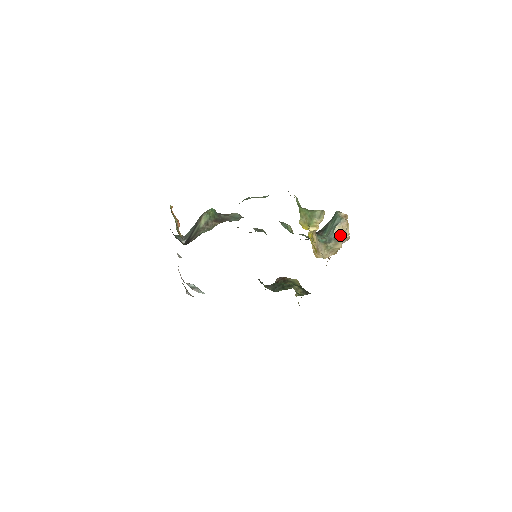
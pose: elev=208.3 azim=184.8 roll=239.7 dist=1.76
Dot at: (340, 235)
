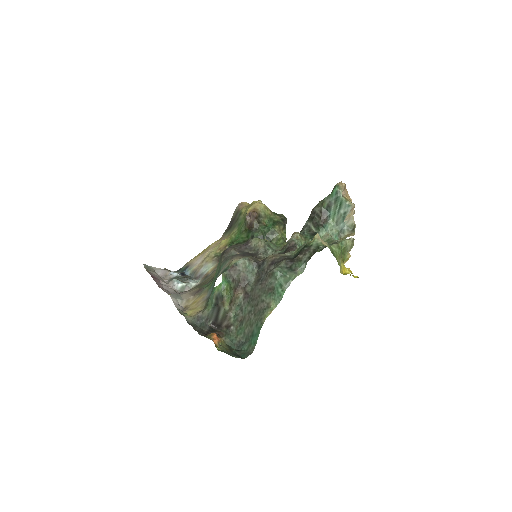
Dot at: (352, 224)
